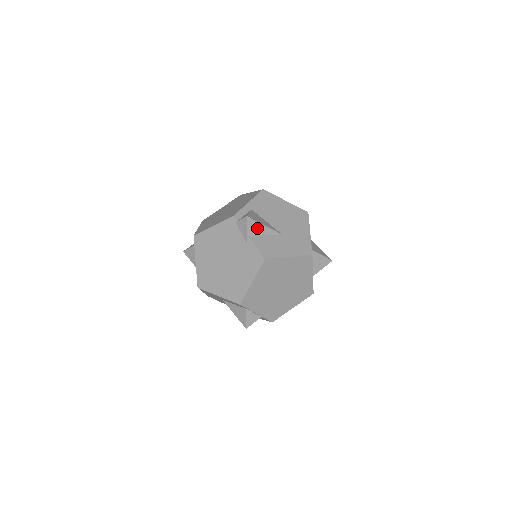
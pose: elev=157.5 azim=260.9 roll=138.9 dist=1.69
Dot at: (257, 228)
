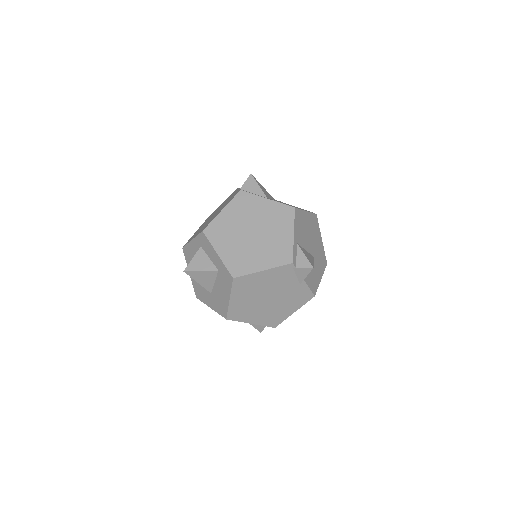
Dot at: occluded
